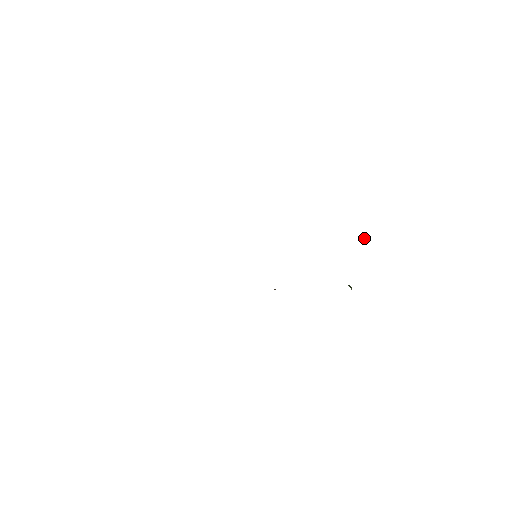
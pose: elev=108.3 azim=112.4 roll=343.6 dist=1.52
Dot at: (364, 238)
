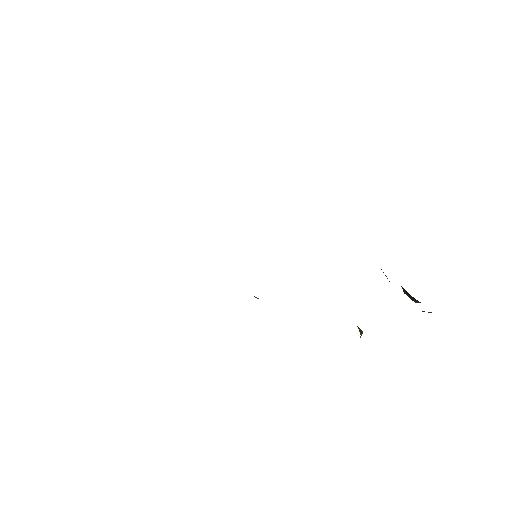
Dot at: occluded
